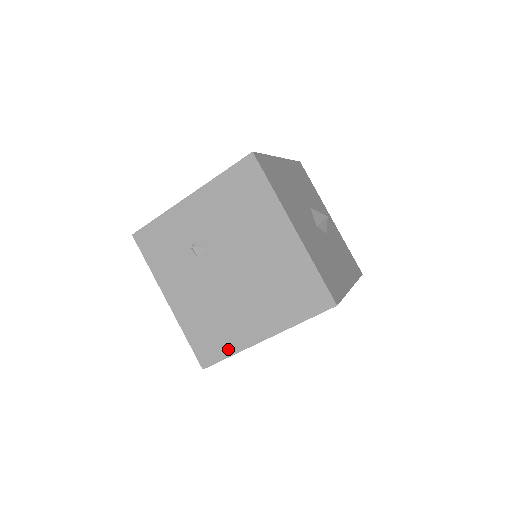
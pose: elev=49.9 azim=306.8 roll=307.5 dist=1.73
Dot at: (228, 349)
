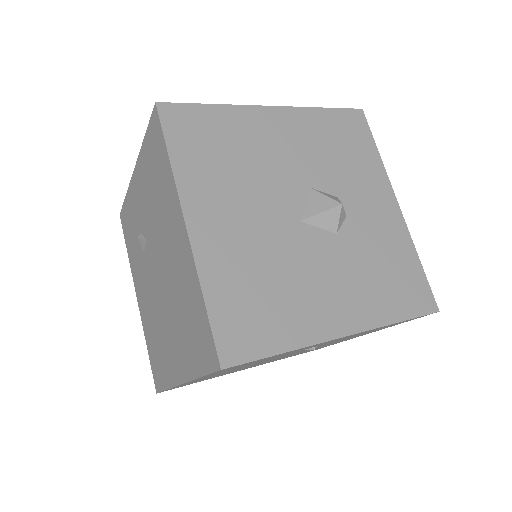
Dot at: (165, 379)
